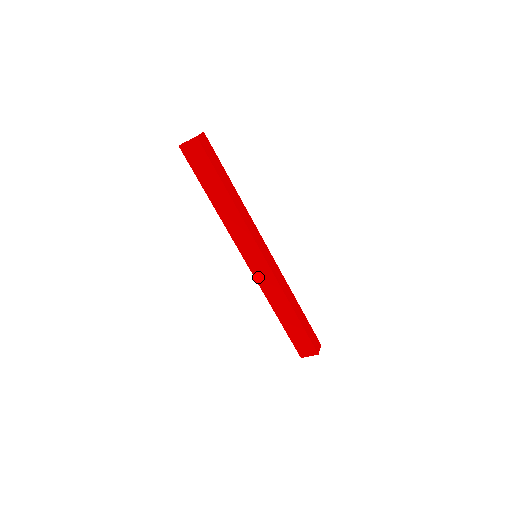
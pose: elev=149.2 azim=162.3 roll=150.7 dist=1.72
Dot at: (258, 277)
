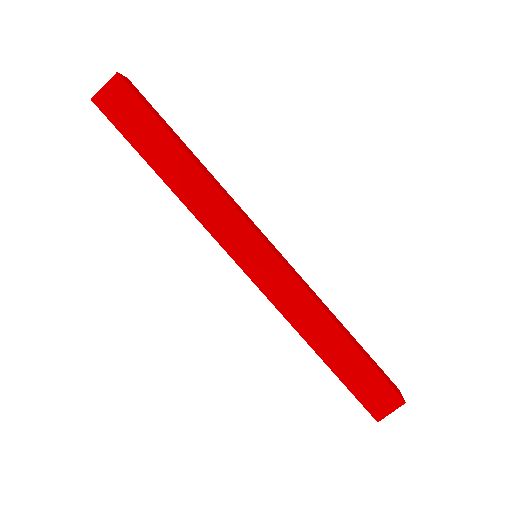
Dot at: (269, 290)
